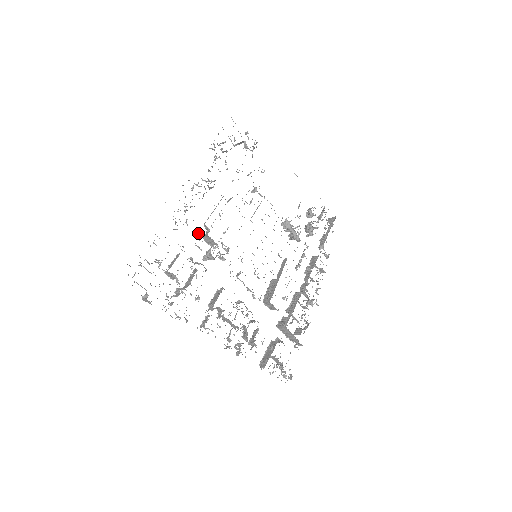
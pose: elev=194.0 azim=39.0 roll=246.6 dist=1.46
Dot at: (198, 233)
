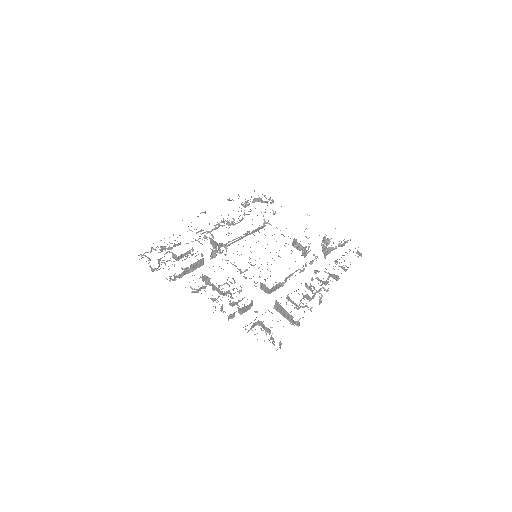
Dot at: (203, 237)
